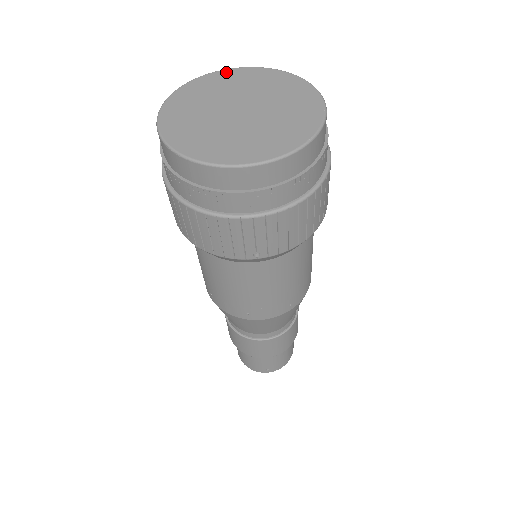
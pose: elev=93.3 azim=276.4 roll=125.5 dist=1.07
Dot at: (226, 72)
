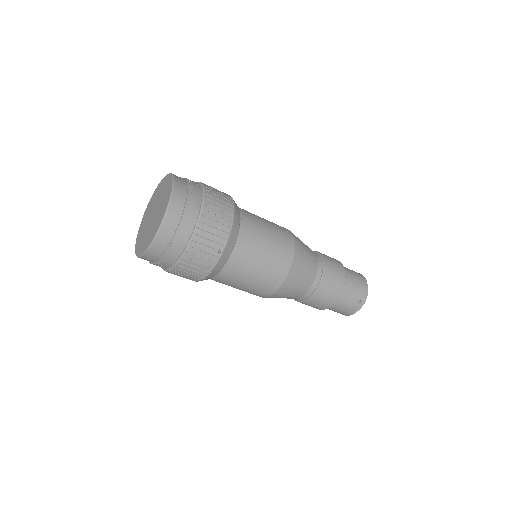
Dot at: (146, 211)
